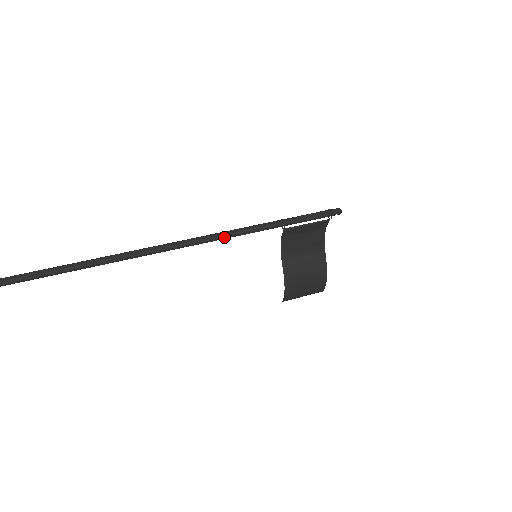
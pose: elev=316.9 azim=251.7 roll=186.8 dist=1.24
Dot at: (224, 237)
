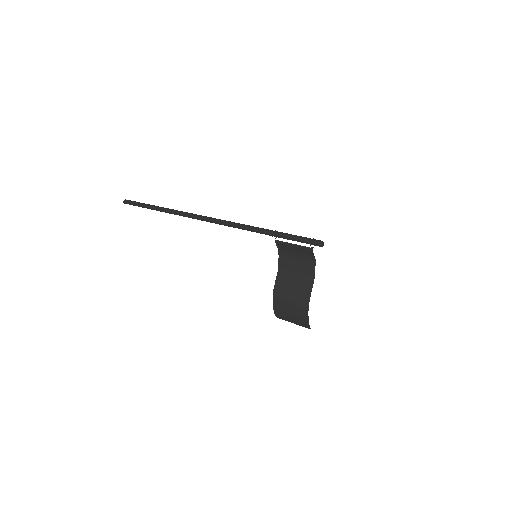
Dot at: (233, 226)
